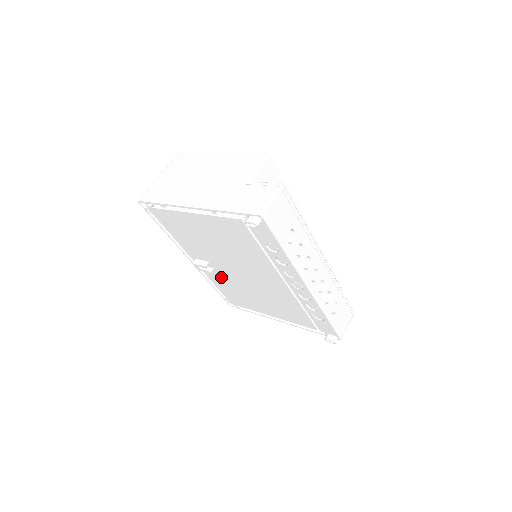
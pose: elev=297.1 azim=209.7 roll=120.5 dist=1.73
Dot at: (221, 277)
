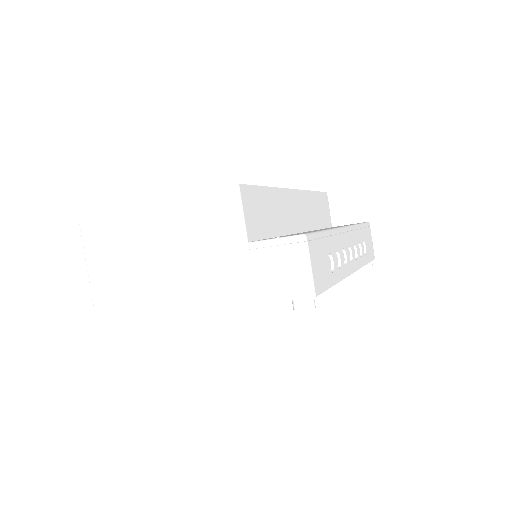
Dot at: occluded
